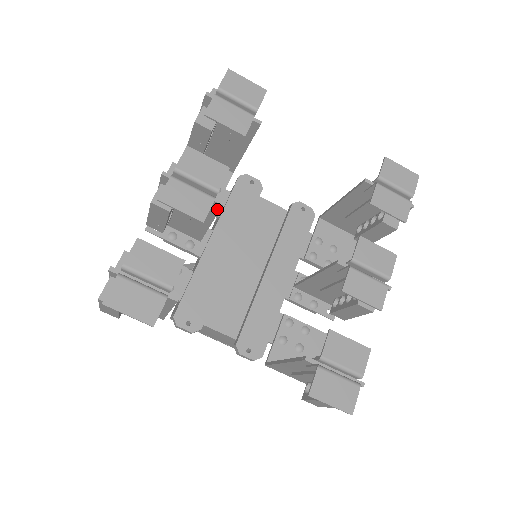
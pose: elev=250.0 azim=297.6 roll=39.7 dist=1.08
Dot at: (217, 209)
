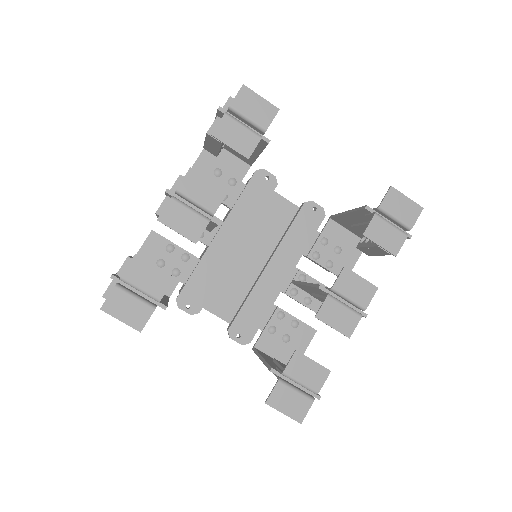
Dot at: (215, 224)
